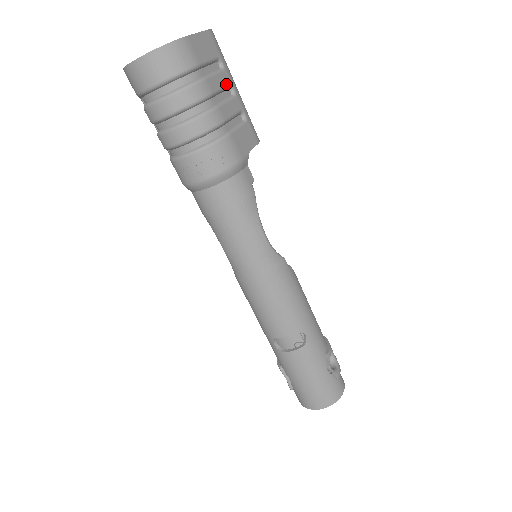
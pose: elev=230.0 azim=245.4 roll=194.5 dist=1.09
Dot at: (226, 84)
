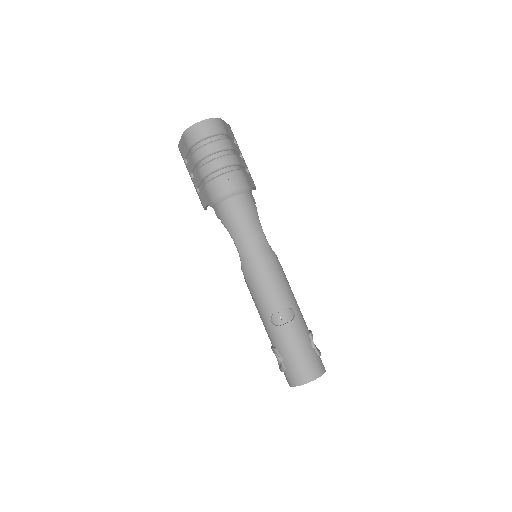
Dot at: (239, 151)
